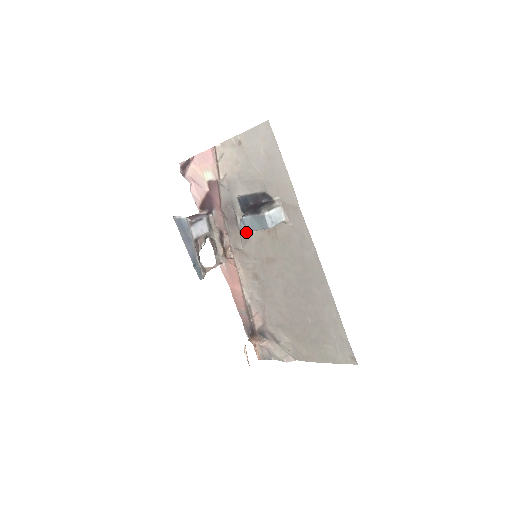
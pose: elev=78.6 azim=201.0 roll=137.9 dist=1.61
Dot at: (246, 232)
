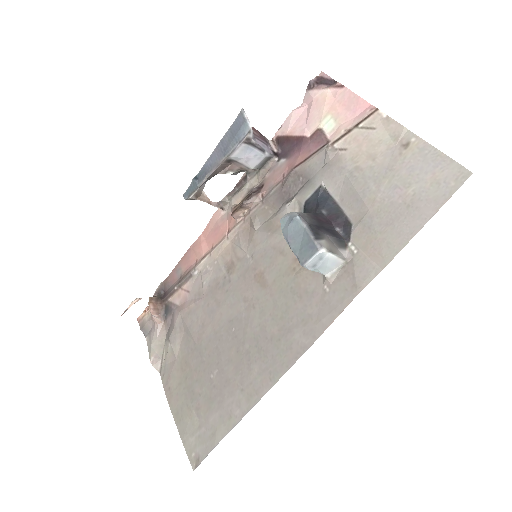
Dot at: (280, 224)
